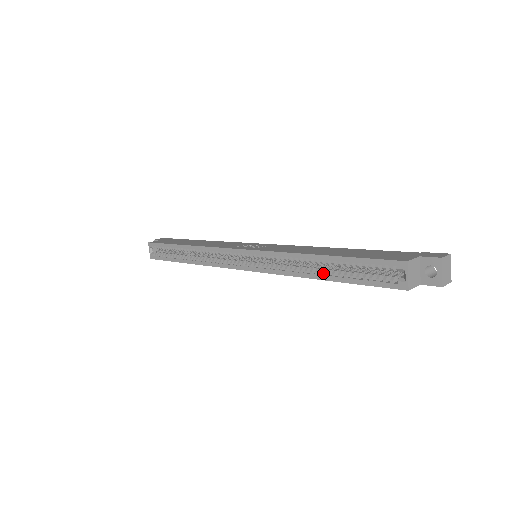
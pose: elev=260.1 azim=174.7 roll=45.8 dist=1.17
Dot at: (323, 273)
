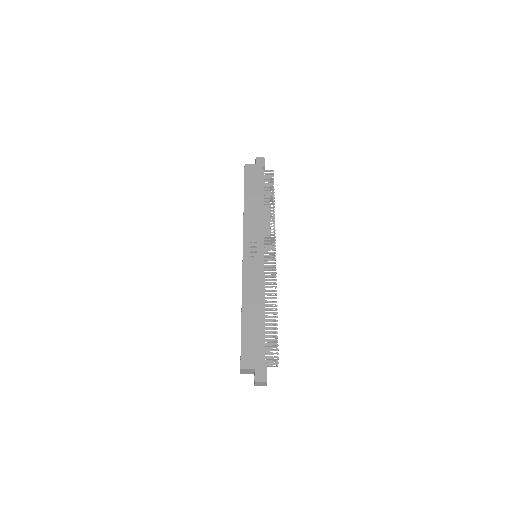
Dot at: occluded
